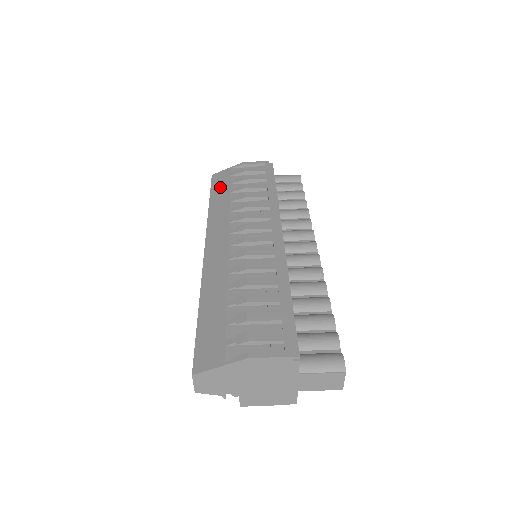
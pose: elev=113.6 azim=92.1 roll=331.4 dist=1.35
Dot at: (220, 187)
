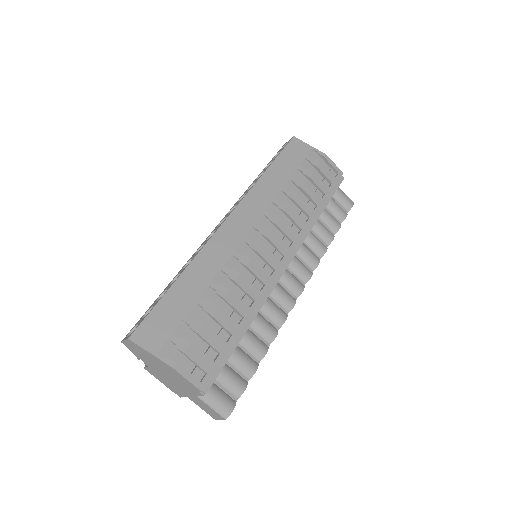
Dot at: (288, 161)
